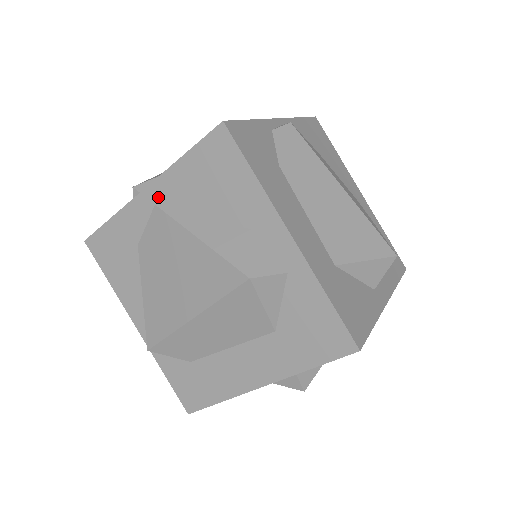
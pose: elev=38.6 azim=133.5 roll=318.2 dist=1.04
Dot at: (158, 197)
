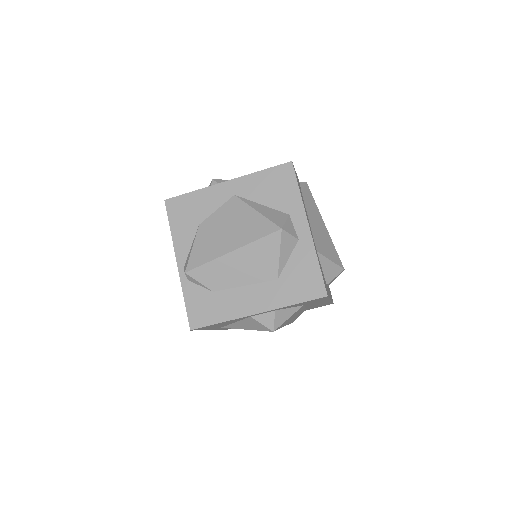
Dot at: occluded
